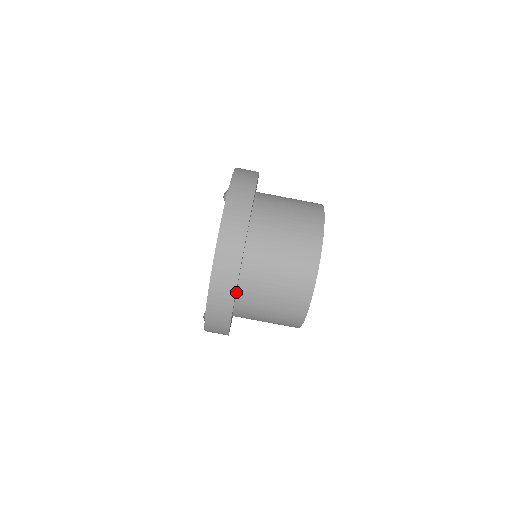
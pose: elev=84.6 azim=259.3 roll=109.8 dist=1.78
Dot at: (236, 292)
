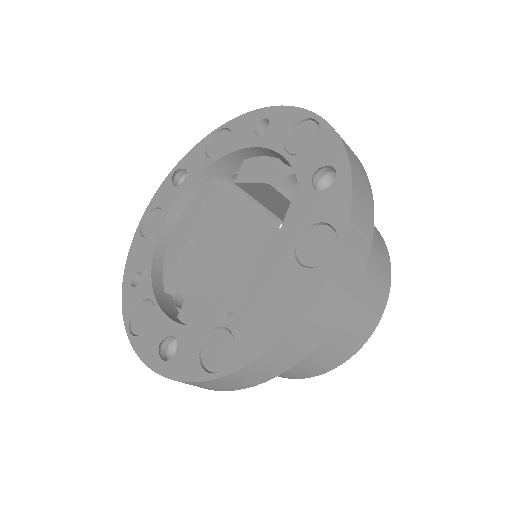
Dot at: occluded
